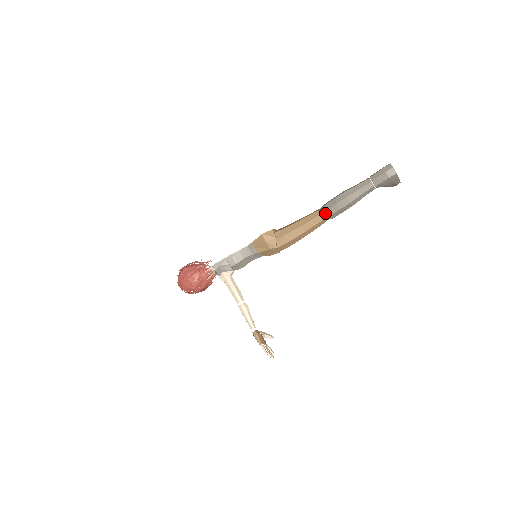
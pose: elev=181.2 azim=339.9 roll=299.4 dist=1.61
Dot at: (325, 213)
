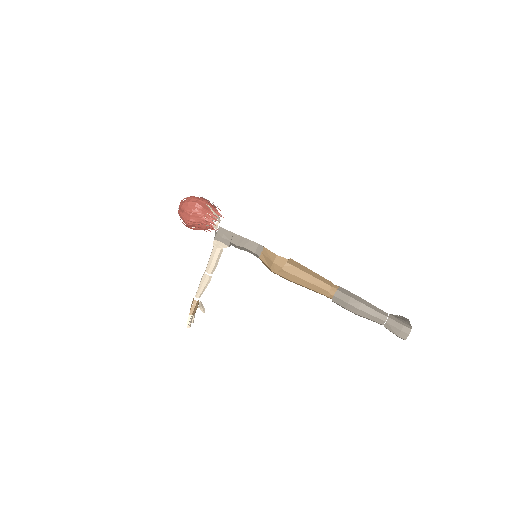
Dot at: (333, 295)
